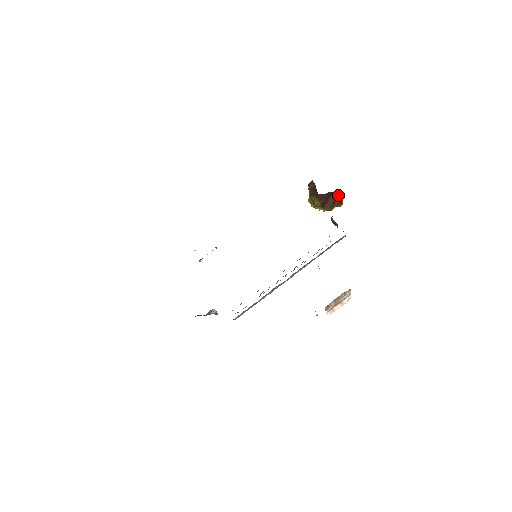
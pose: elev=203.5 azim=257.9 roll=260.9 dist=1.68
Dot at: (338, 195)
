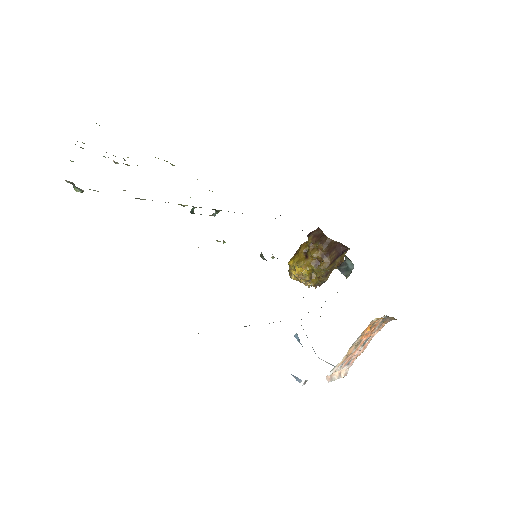
Dot at: (342, 252)
